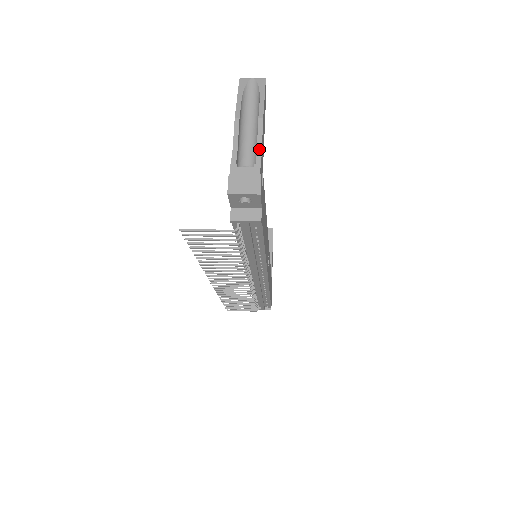
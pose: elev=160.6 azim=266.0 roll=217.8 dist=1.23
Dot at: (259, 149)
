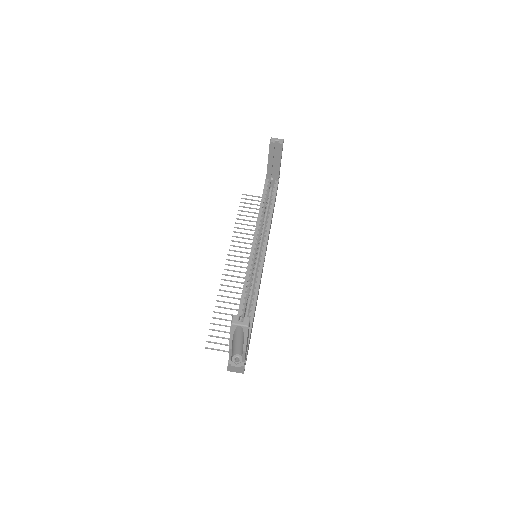
Dot at: (243, 359)
